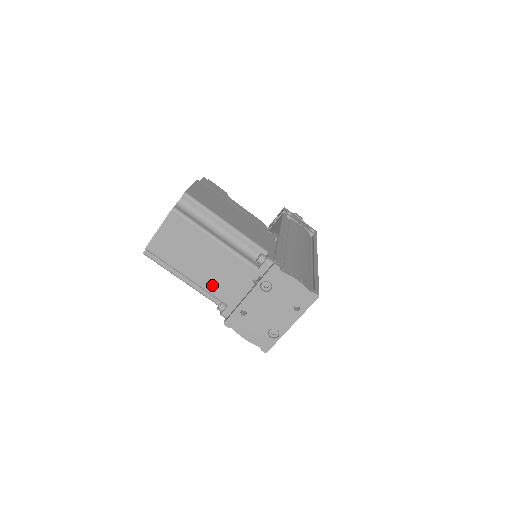
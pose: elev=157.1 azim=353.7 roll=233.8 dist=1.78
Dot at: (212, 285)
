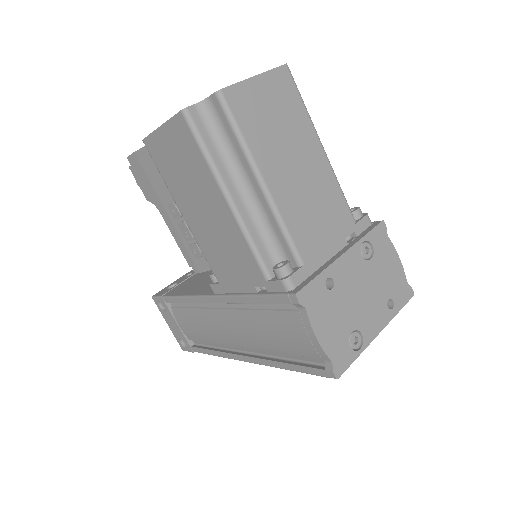
Dot at: (294, 216)
